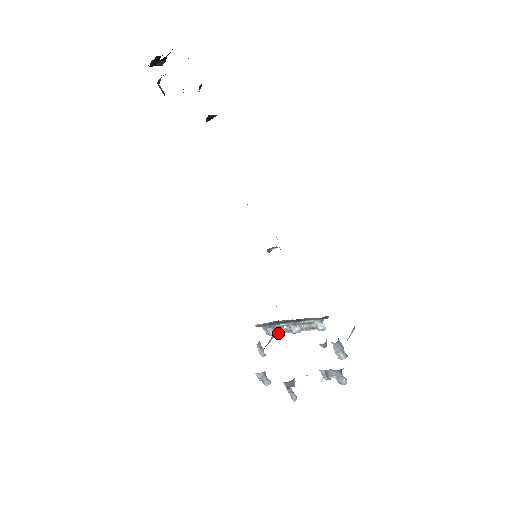
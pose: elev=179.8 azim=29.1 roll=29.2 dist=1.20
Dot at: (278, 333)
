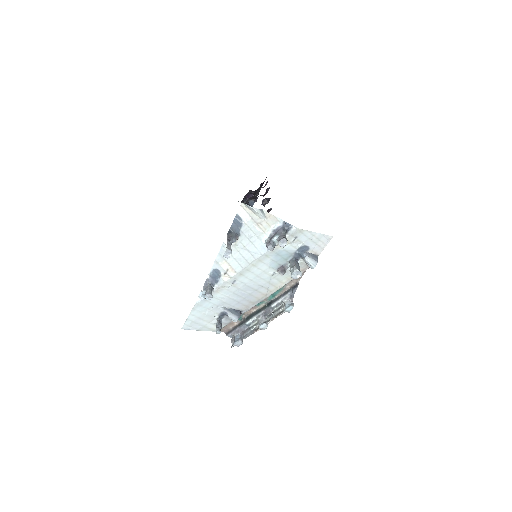
Dot at: (244, 338)
